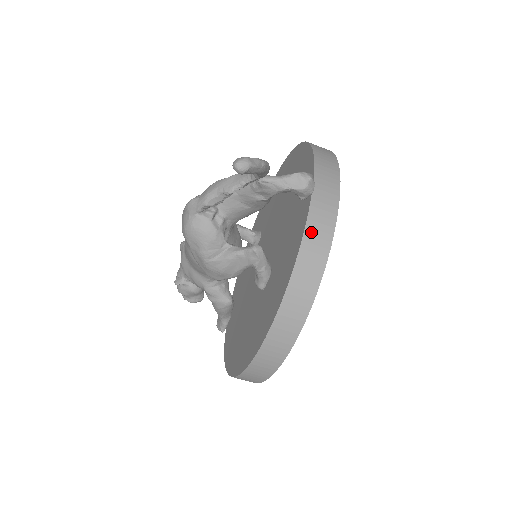
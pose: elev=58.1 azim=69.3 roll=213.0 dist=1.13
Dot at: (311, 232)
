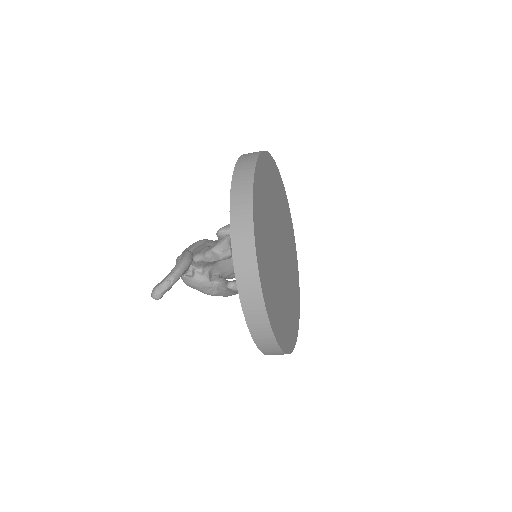
Dot at: (242, 286)
